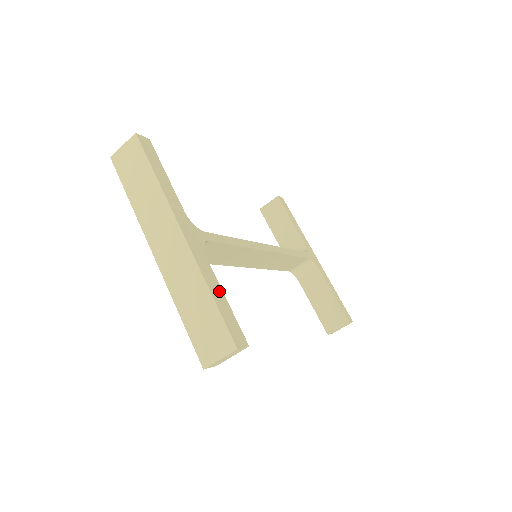
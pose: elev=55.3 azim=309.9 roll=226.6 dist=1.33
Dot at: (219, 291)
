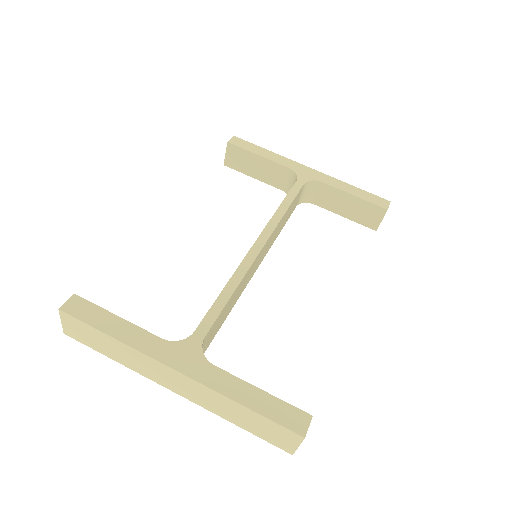
Dot at: (250, 391)
